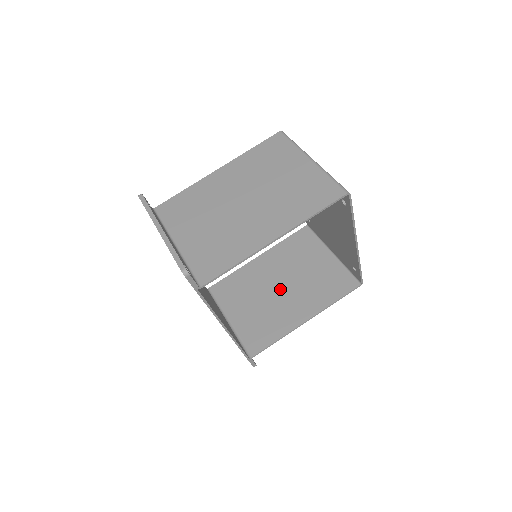
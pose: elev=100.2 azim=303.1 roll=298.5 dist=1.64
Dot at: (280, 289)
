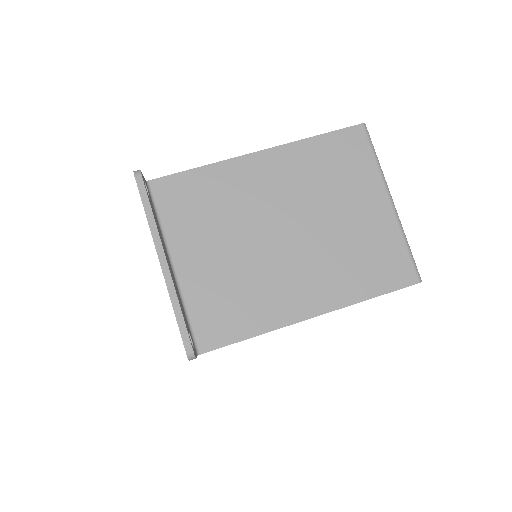
Dot at: occluded
